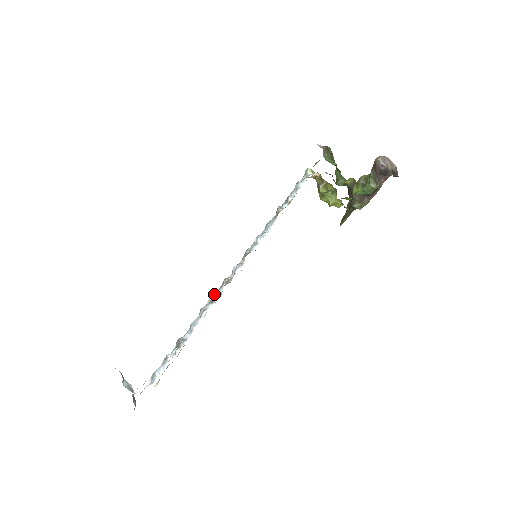
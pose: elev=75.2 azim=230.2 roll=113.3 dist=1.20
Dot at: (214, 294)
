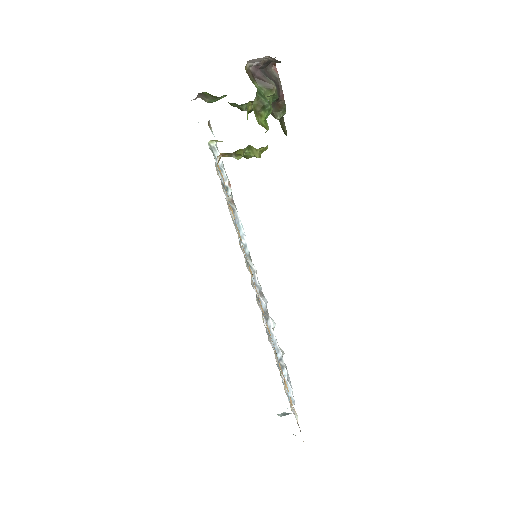
Dot at: occluded
